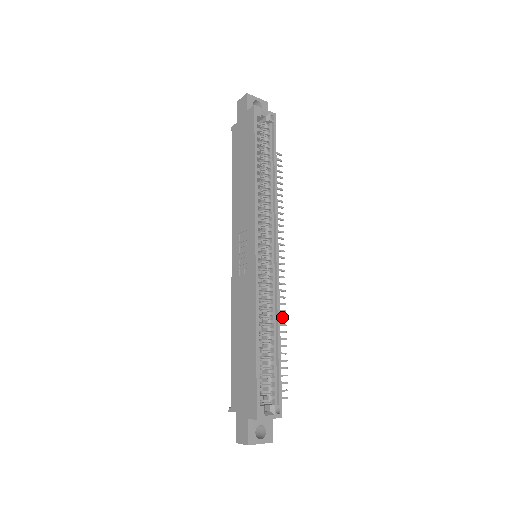
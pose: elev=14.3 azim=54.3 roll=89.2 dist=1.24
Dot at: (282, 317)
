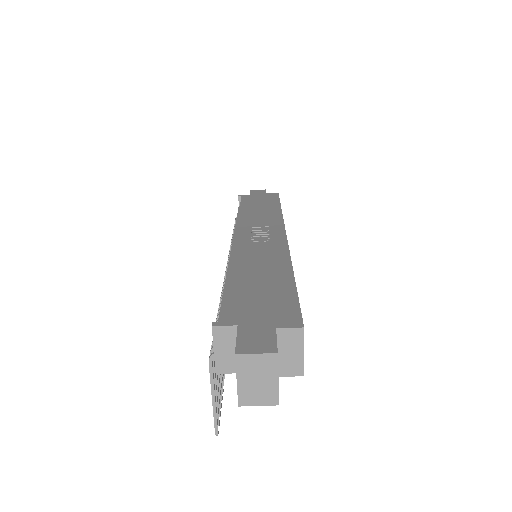
Dot at: occluded
